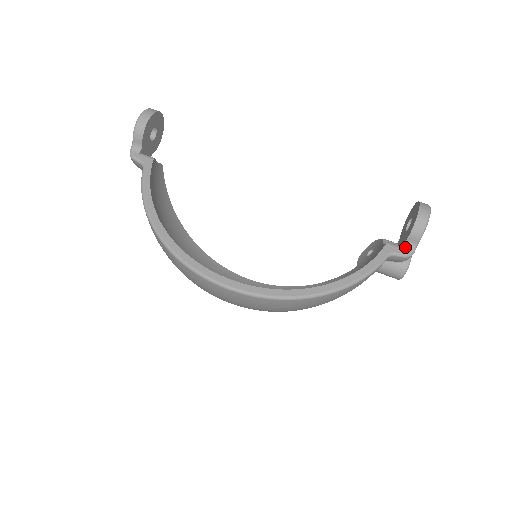
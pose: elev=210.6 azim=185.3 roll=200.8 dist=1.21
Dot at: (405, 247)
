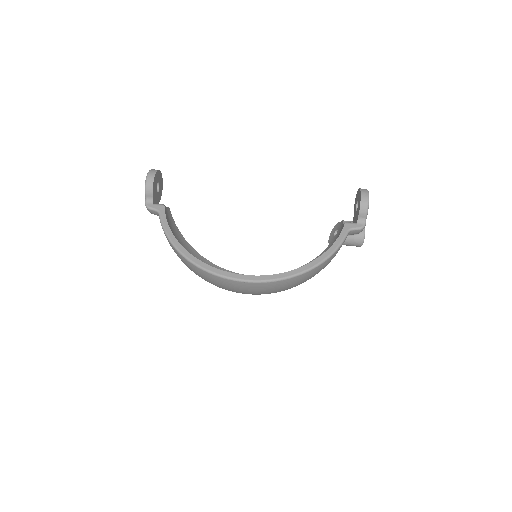
Dot at: (358, 222)
